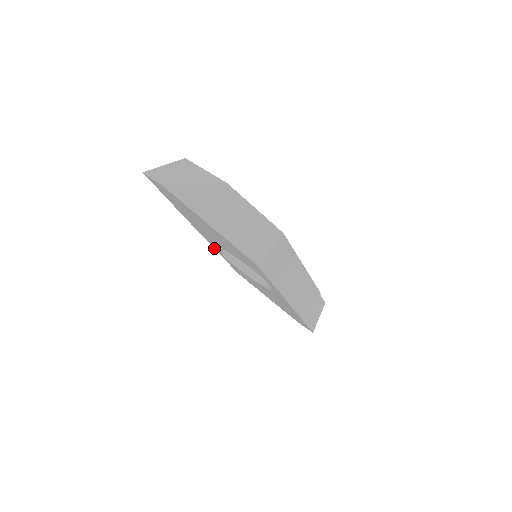
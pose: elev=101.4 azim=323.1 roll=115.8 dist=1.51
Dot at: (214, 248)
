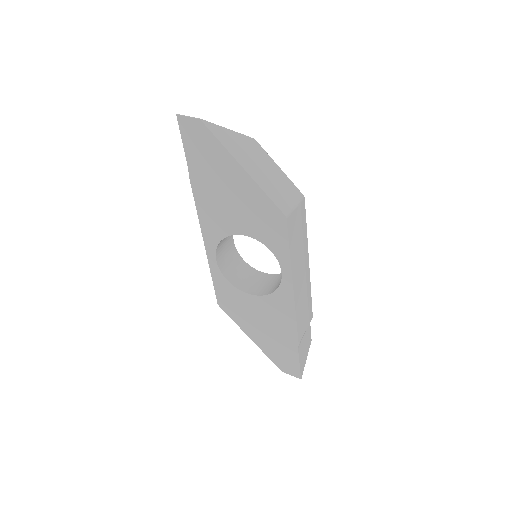
Dot at: (207, 254)
